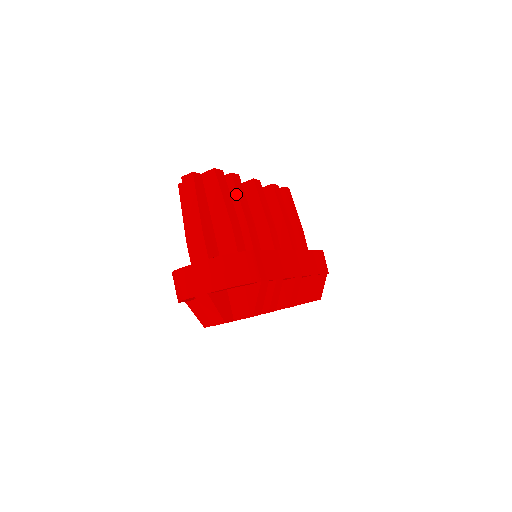
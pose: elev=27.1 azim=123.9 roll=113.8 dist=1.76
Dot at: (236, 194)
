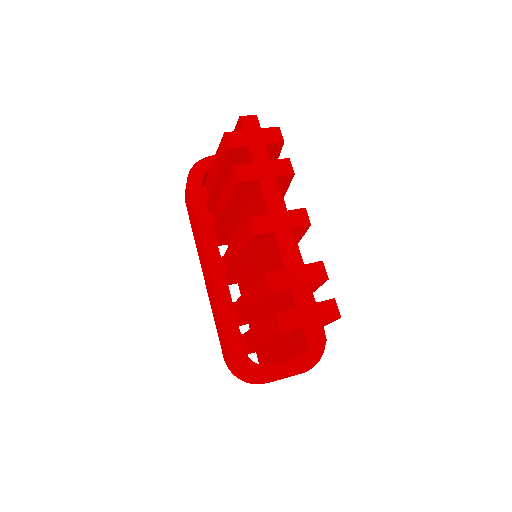
Dot at: (318, 287)
